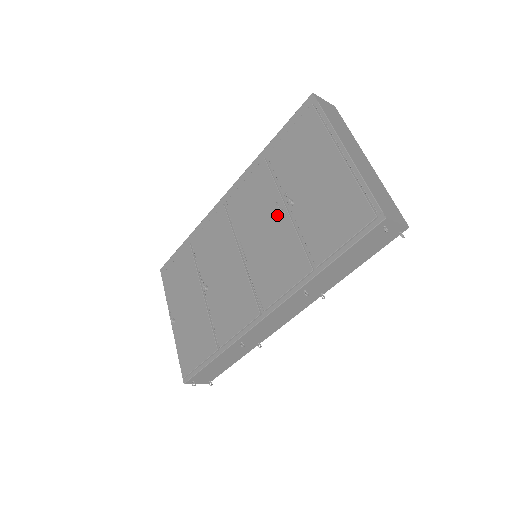
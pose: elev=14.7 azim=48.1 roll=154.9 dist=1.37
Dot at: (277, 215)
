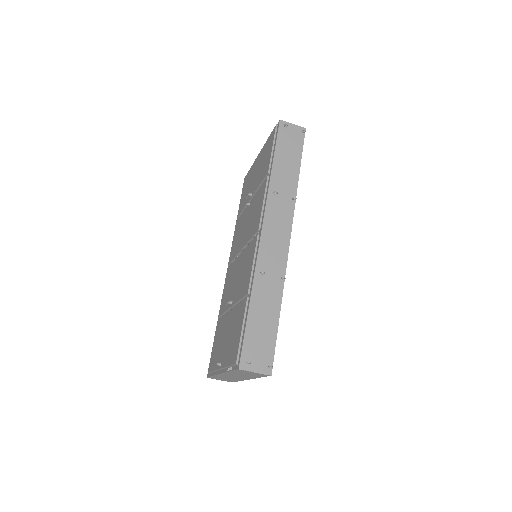
Dot at: (248, 210)
